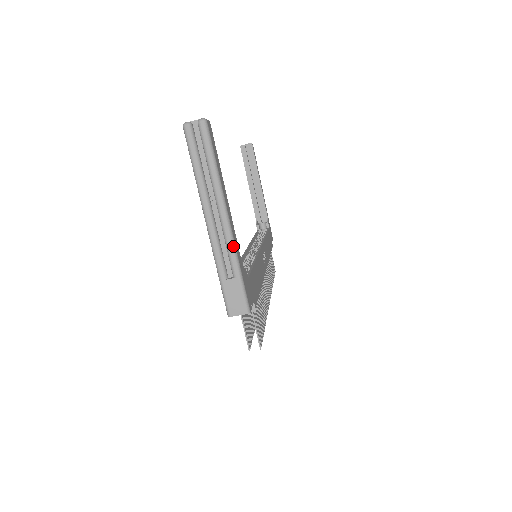
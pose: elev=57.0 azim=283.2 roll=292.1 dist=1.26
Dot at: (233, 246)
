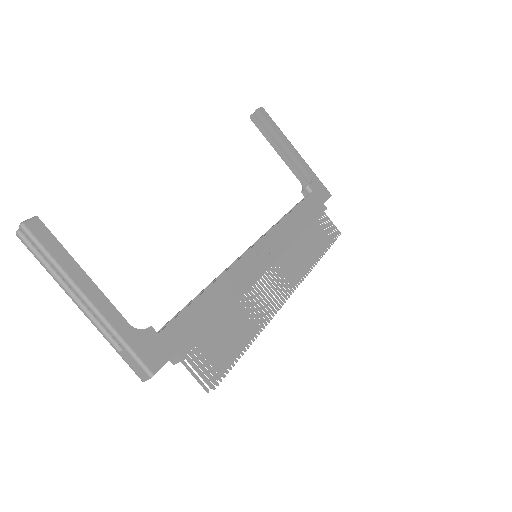
Dot at: (105, 323)
